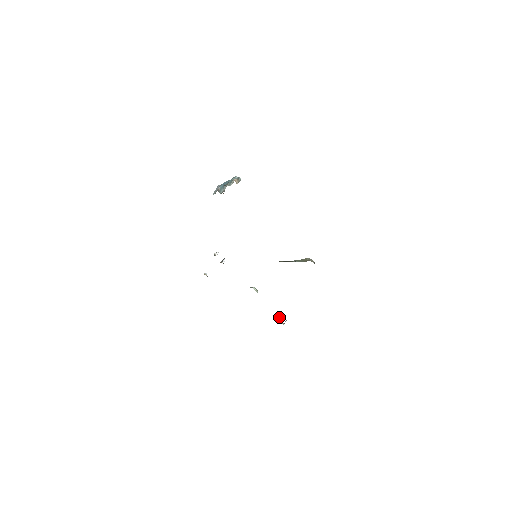
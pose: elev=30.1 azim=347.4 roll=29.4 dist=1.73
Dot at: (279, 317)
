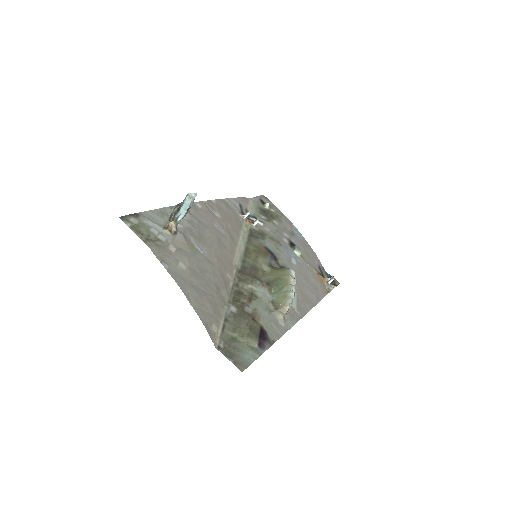
Dot at: (329, 280)
